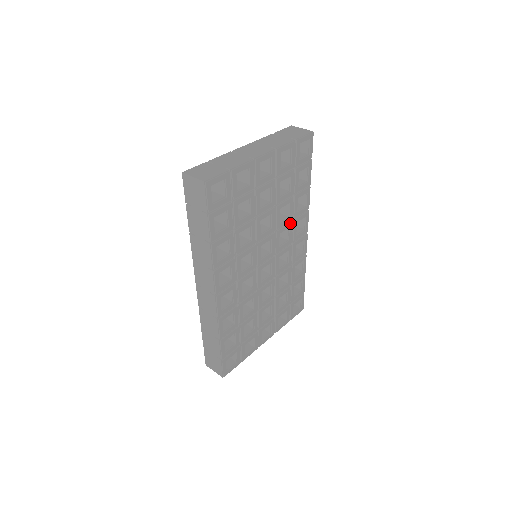
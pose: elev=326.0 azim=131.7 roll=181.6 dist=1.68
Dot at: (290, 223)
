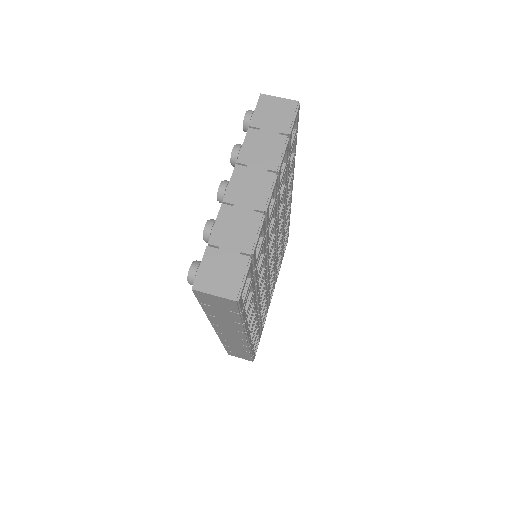
Dot at: (284, 206)
